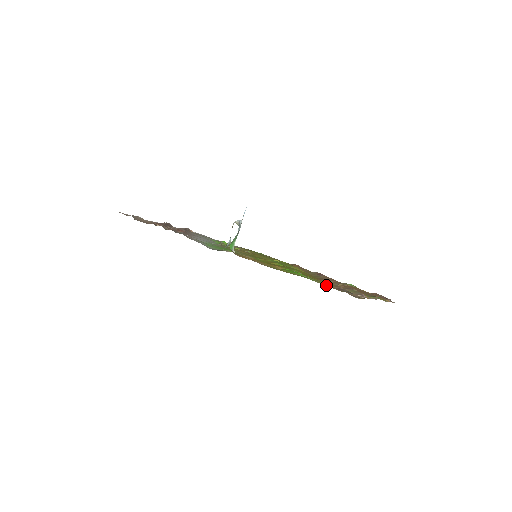
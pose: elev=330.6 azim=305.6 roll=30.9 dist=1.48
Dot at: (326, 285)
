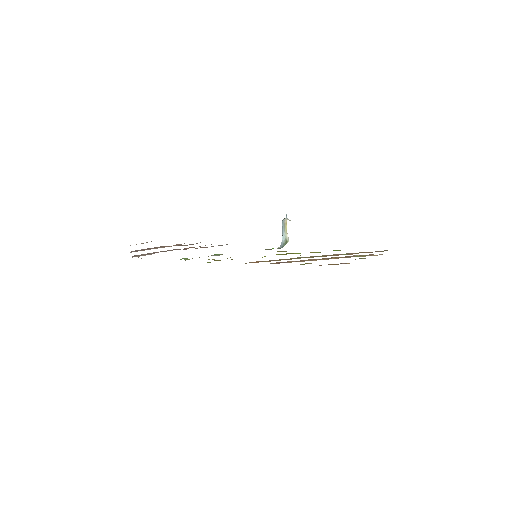
Dot at: occluded
